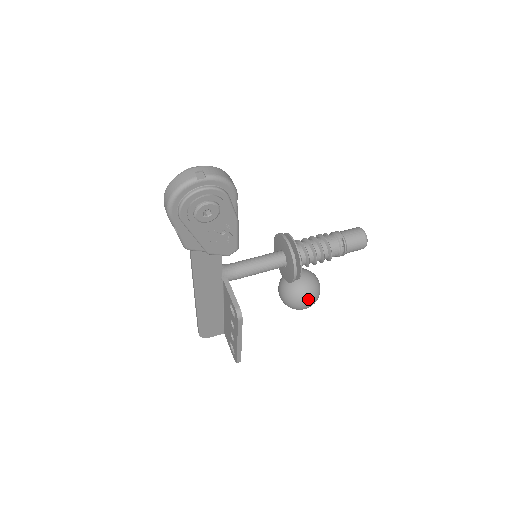
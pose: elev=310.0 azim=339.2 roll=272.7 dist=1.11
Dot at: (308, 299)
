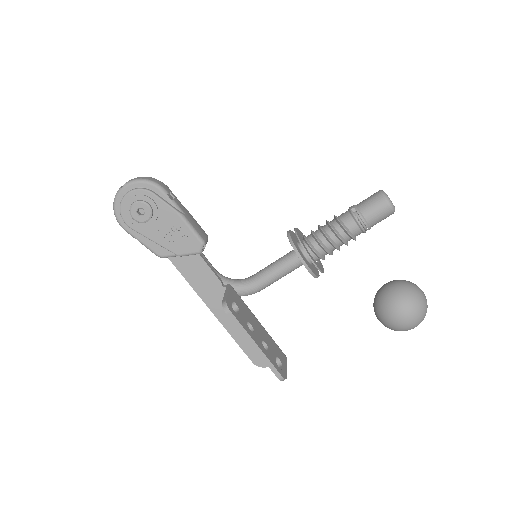
Dot at: (401, 309)
